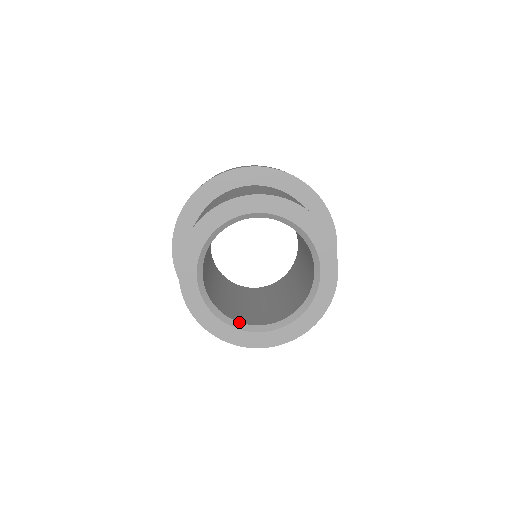
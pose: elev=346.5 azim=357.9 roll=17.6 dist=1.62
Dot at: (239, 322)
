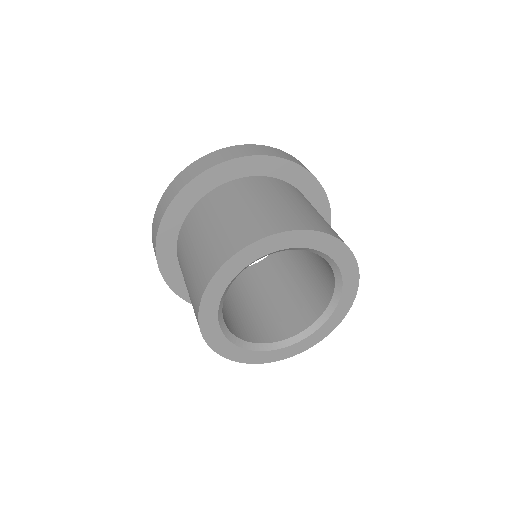
Dot at: (310, 326)
